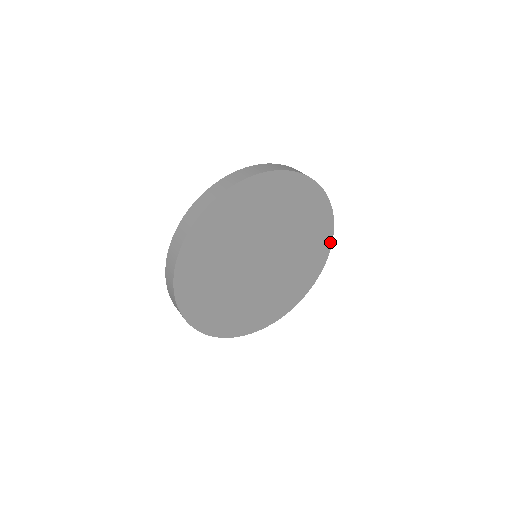
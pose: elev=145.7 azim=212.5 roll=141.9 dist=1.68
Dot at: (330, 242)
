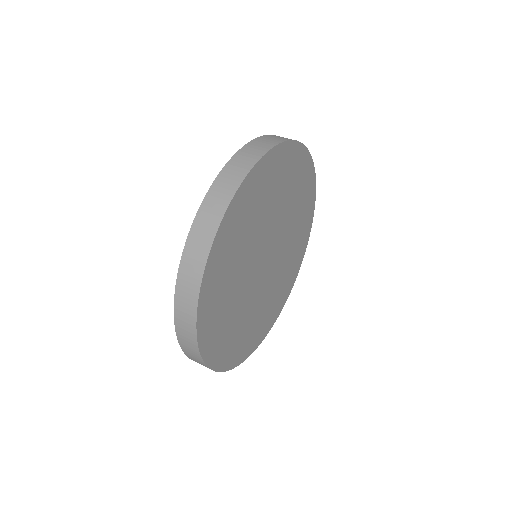
Dot at: (307, 154)
